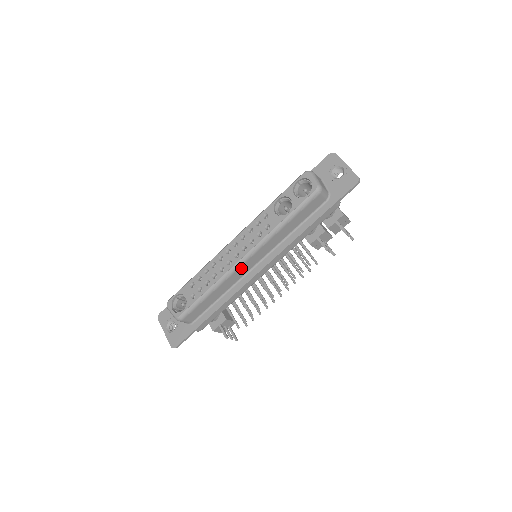
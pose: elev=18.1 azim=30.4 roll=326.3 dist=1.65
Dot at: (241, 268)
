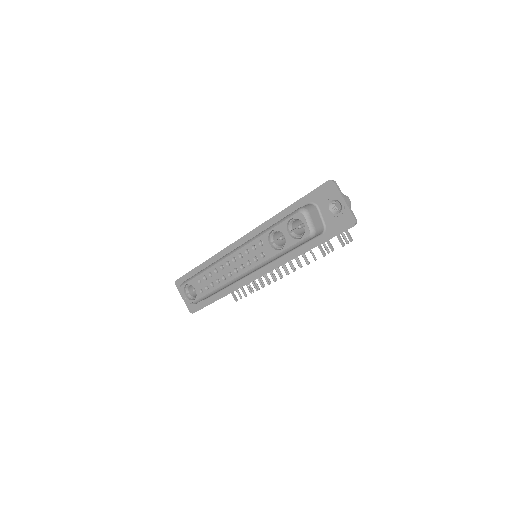
Dot at: occluded
